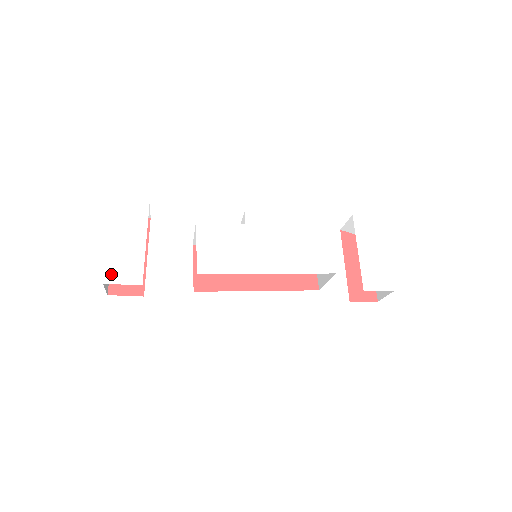
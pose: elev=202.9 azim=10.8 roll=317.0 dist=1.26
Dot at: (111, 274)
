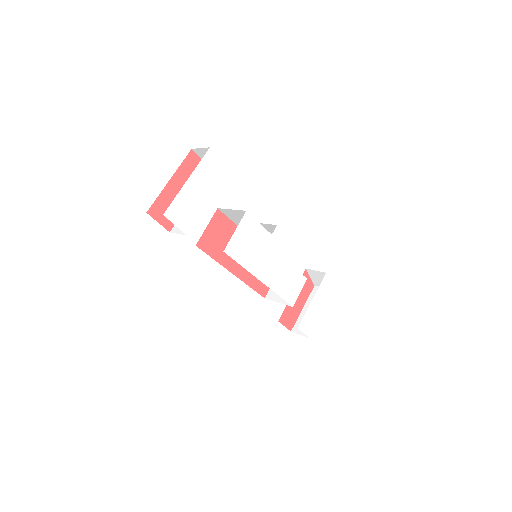
Dot at: (173, 211)
